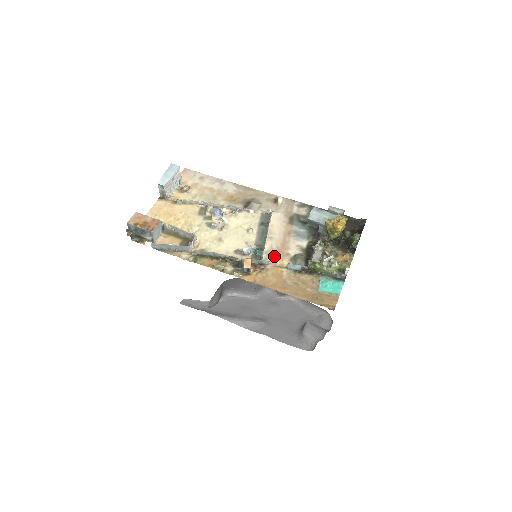
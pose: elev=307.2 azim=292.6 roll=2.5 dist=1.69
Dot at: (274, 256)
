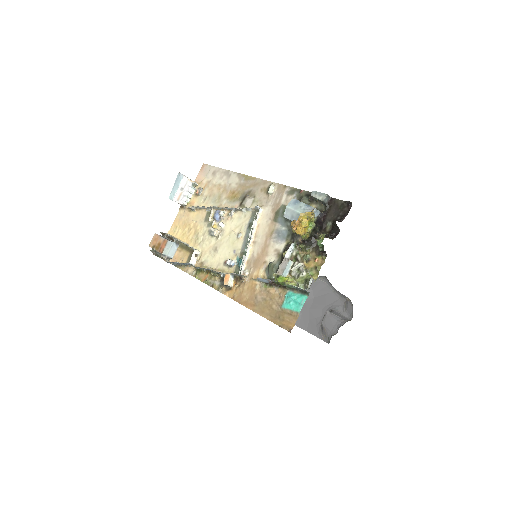
Dot at: (253, 266)
